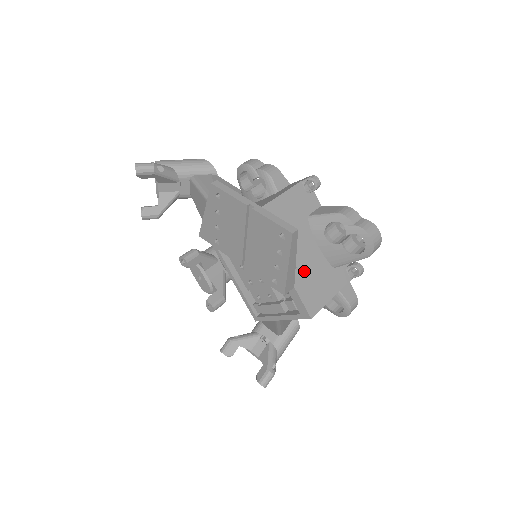
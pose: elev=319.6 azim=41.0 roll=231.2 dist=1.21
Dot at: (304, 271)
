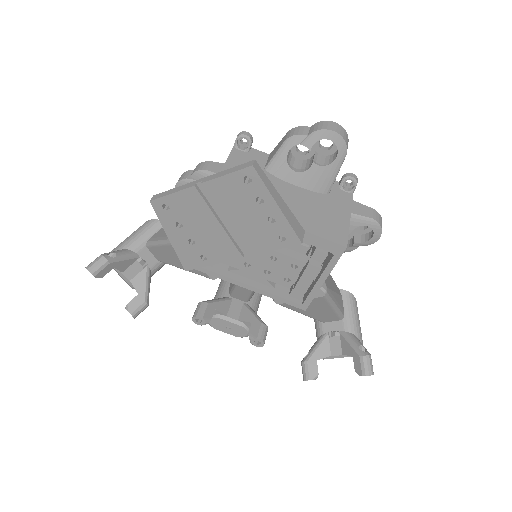
Dot at: (302, 213)
